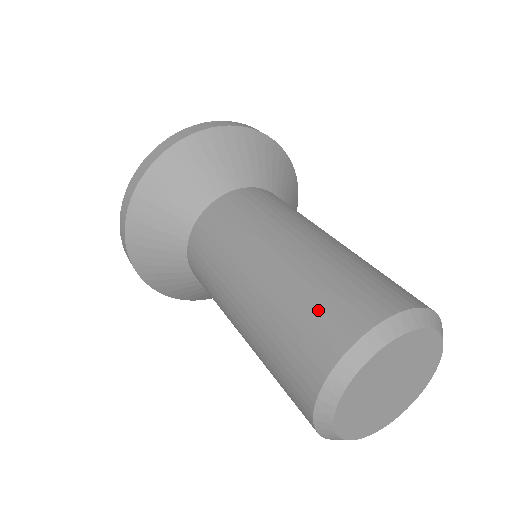
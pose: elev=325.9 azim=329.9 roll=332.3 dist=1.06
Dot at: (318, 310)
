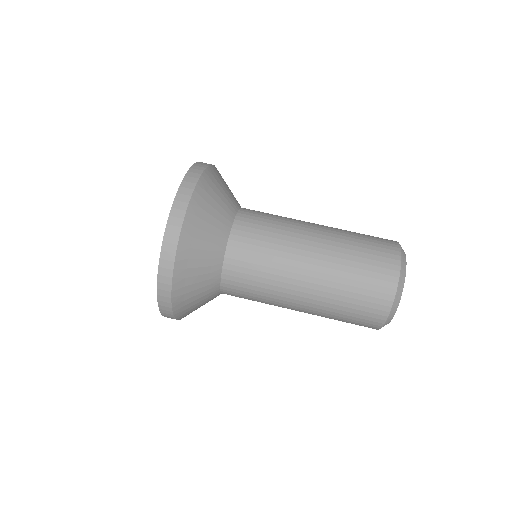
Dot at: (358, 312)
